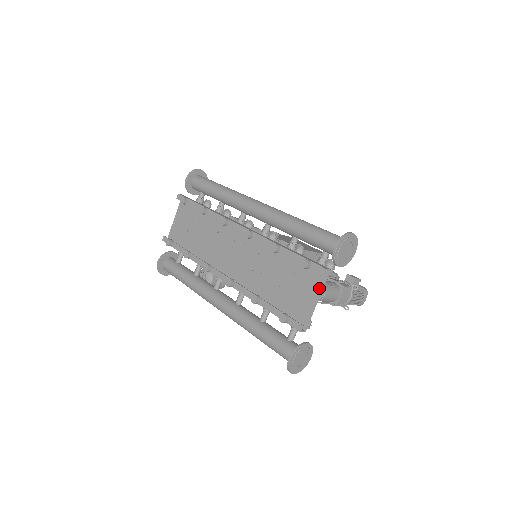
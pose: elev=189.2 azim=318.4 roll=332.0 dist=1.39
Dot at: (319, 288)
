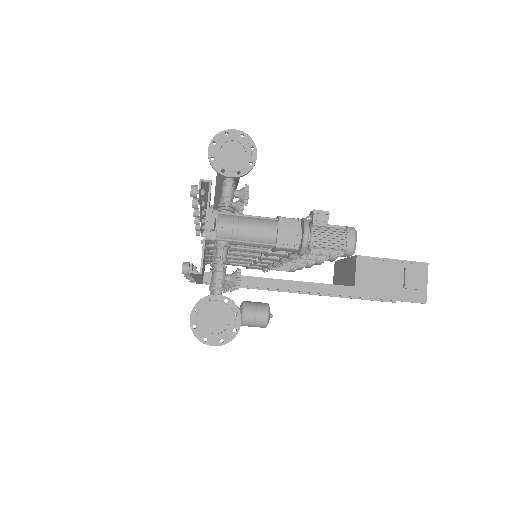
Dot at: (206, 210)
